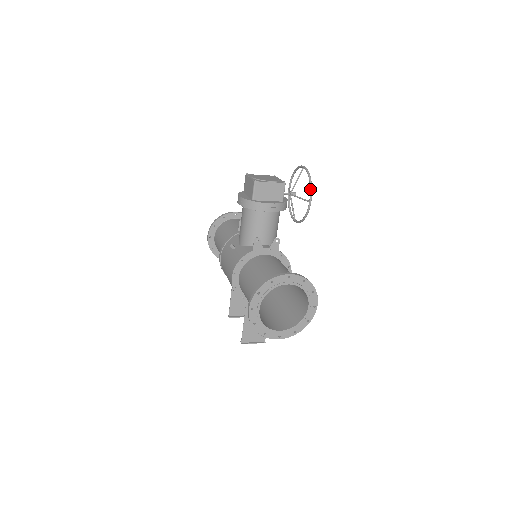
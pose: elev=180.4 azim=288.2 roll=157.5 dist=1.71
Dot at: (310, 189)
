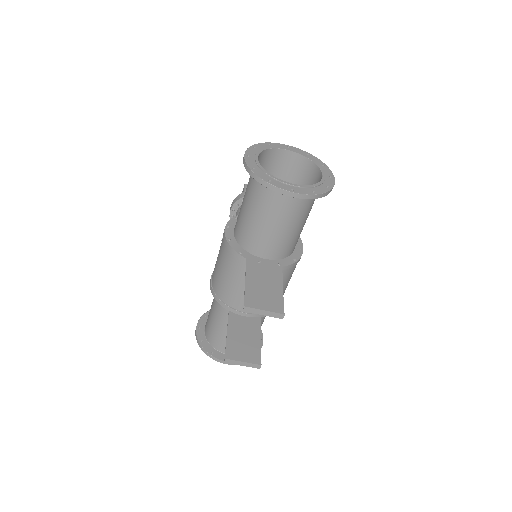
Dot at: occluded
